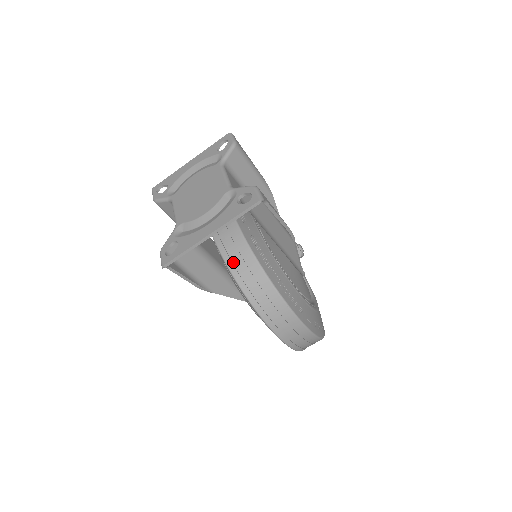
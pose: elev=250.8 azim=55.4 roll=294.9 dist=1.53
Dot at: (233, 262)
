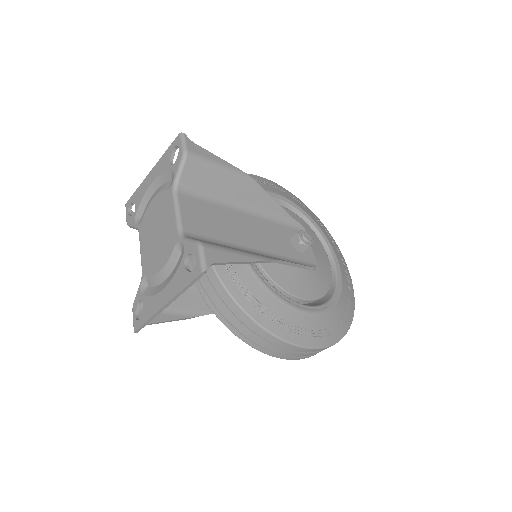
Dot at: (213, 302)
